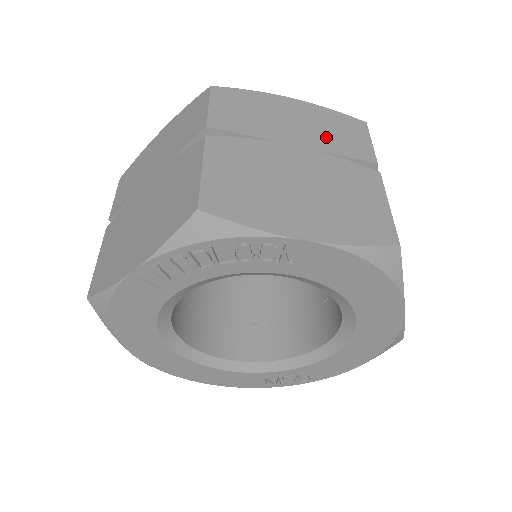
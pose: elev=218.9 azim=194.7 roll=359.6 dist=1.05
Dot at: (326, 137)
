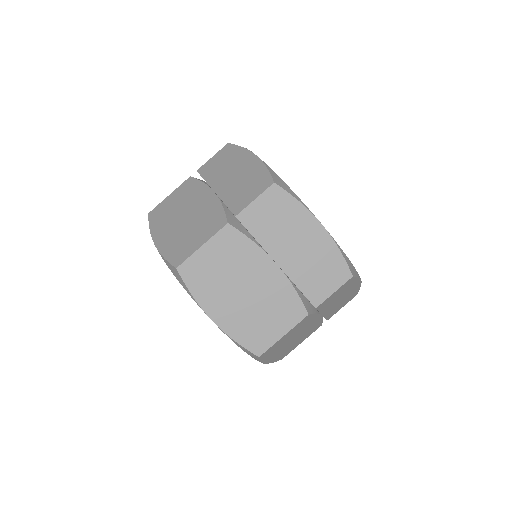
Dot at: (306, 270)
